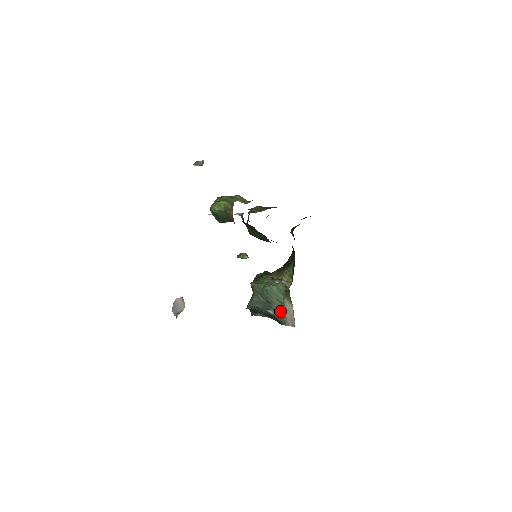
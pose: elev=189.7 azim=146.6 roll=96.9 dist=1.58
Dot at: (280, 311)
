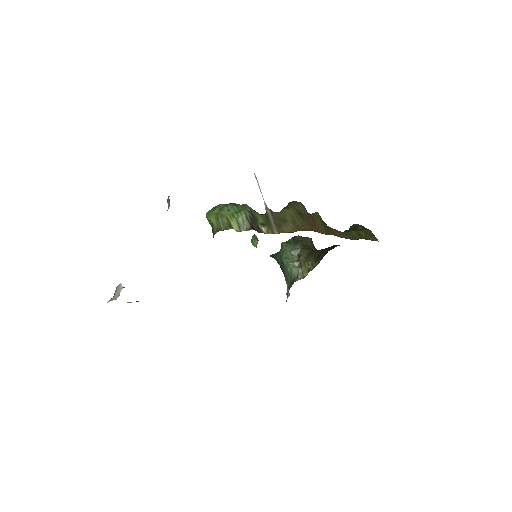
Dot at: (287, 285)
